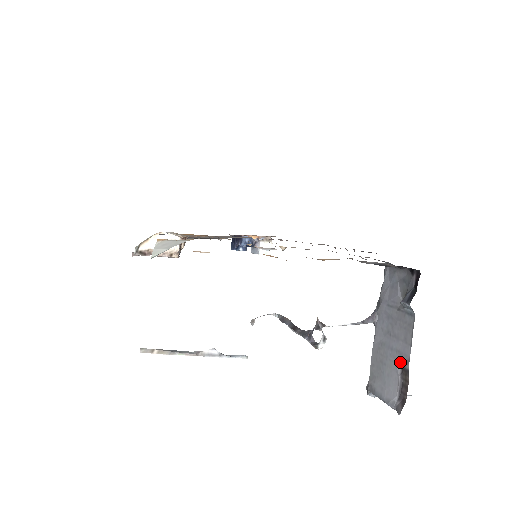
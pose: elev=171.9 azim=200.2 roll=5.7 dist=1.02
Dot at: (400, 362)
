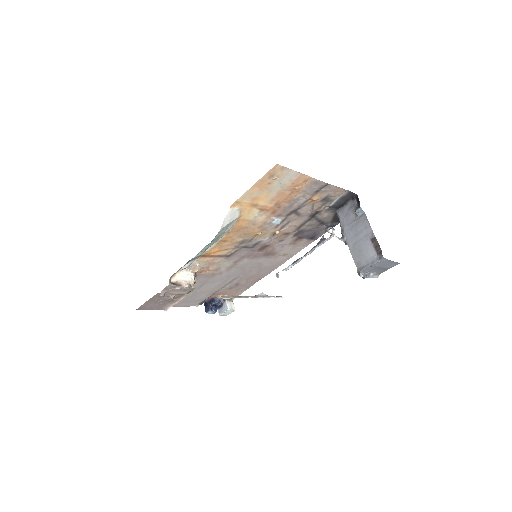
Dot at: (369, 238)
